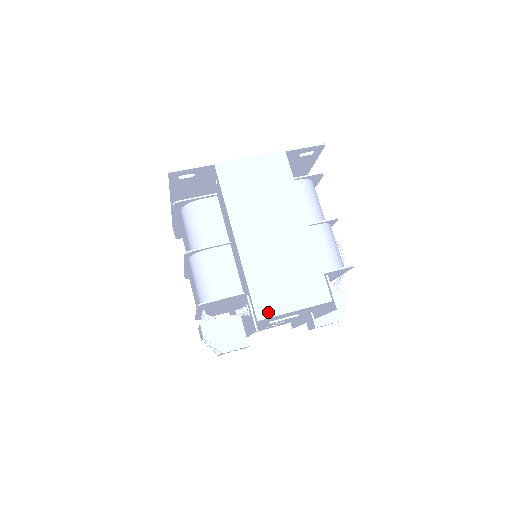
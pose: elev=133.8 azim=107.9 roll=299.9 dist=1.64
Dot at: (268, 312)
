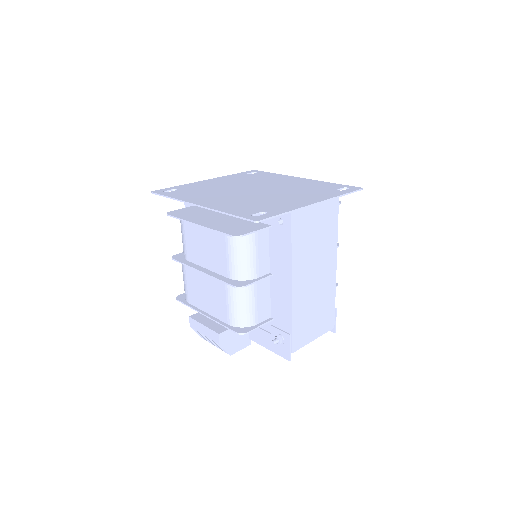
Dot at: (299, 345)
